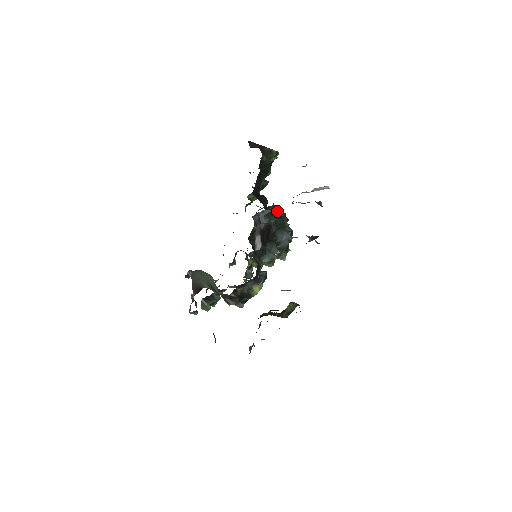
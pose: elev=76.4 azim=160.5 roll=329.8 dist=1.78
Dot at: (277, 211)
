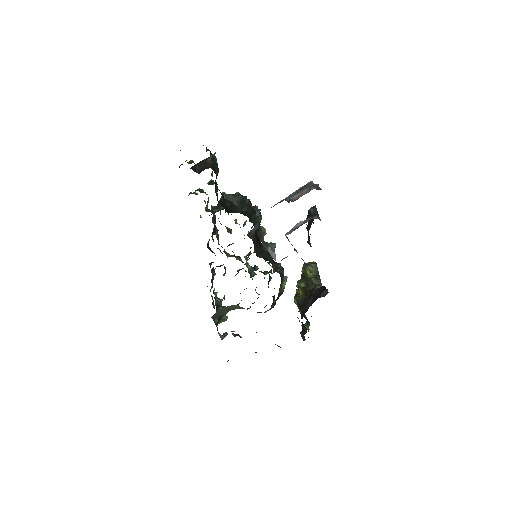
Dot at: (236, 199)
